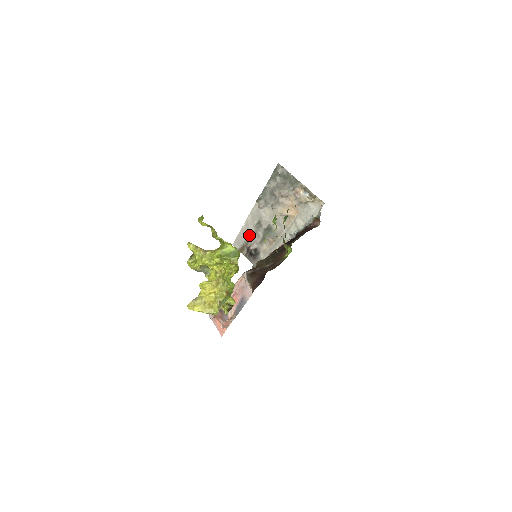
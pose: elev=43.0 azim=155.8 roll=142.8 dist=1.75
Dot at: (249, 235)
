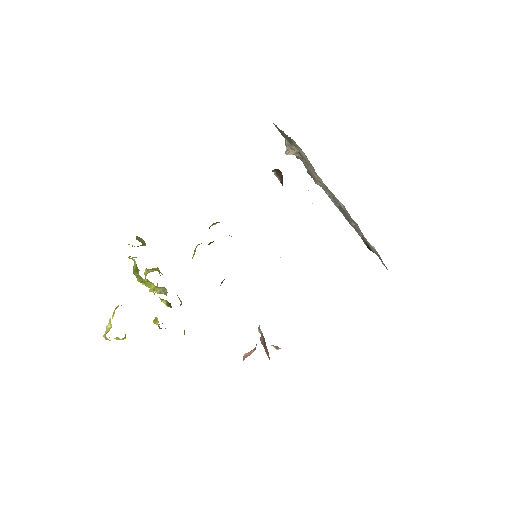
Dot at: (350, 224)
